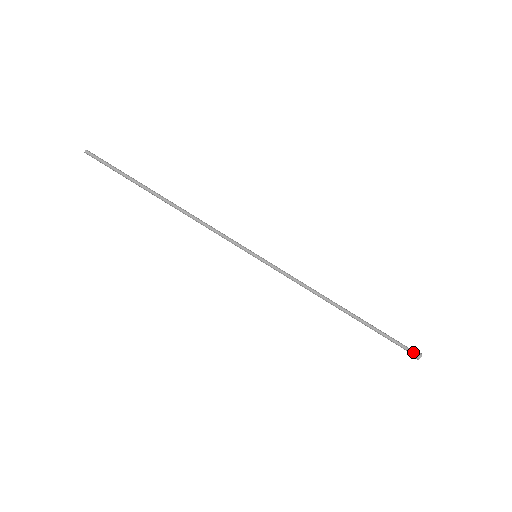
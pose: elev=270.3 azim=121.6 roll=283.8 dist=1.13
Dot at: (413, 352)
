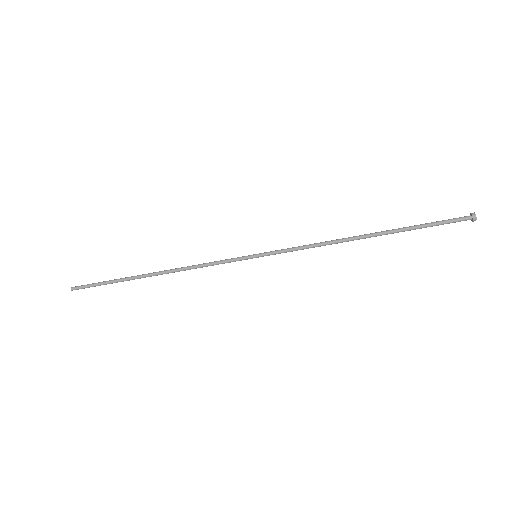
Dot at: (465, 220)
